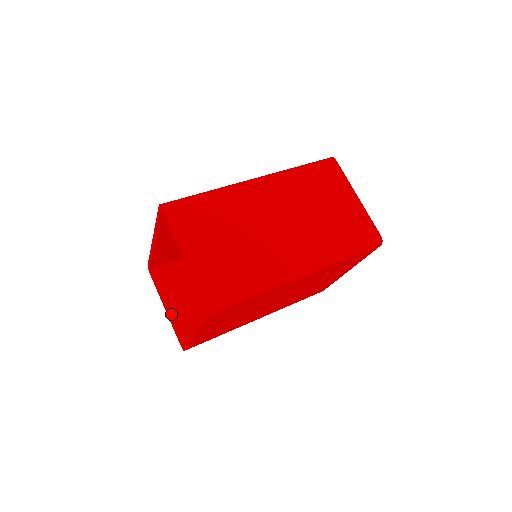
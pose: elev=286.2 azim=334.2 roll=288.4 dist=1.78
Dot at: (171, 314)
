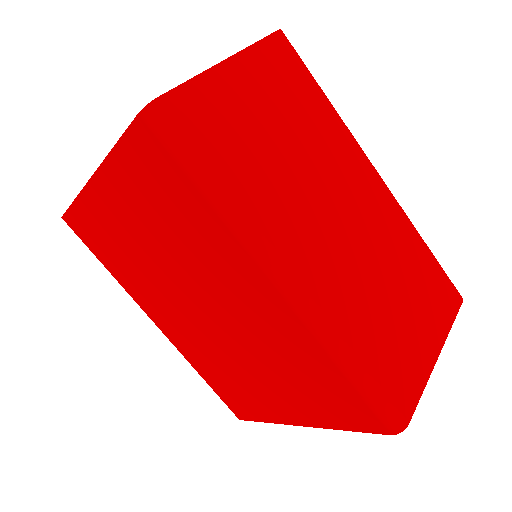
Dot at: occluded
